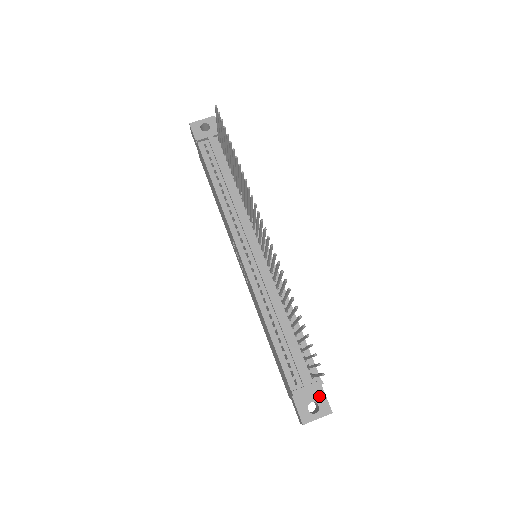
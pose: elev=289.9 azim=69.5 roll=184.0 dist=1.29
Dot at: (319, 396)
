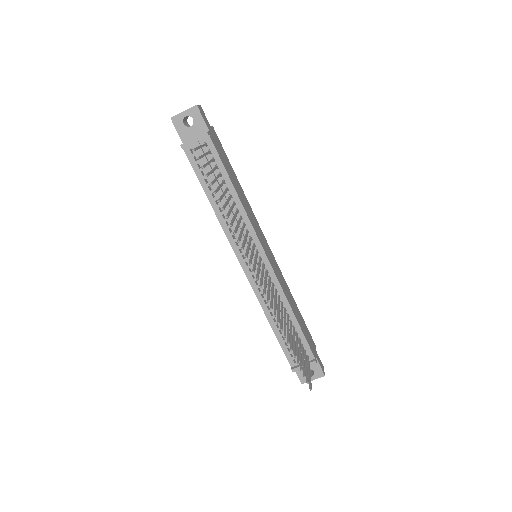
Dot at: (314, 365)
